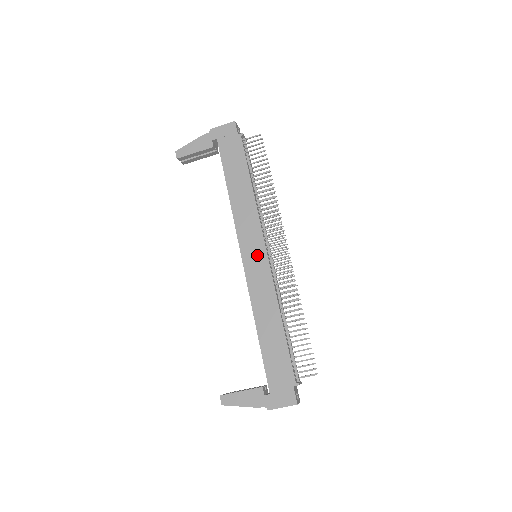
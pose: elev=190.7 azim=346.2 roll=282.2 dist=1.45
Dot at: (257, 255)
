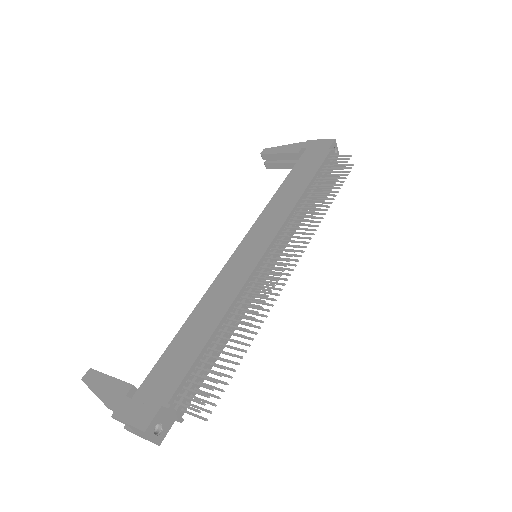
Dot at: (254, 249)
